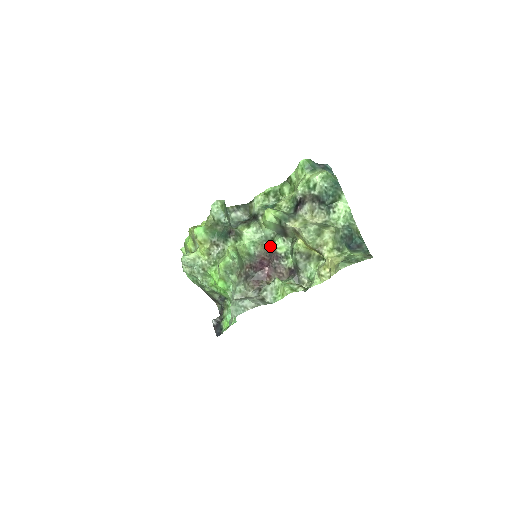
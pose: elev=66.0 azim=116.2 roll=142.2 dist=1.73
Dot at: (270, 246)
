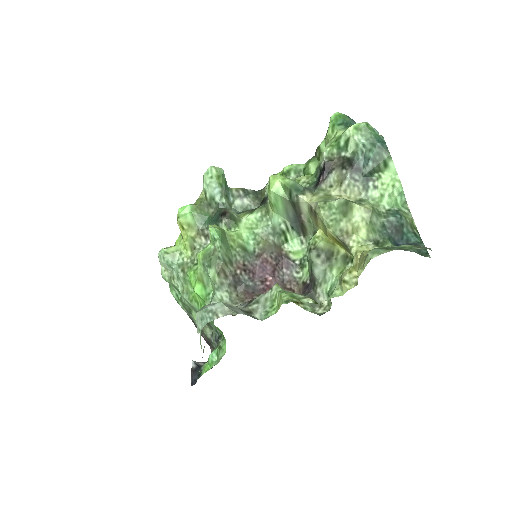
Dot at: (280, 246)
